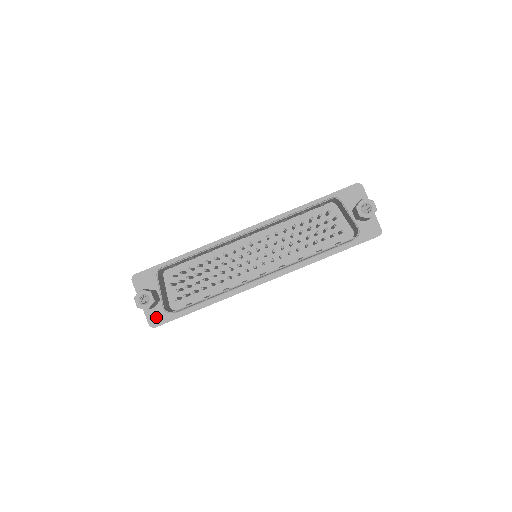
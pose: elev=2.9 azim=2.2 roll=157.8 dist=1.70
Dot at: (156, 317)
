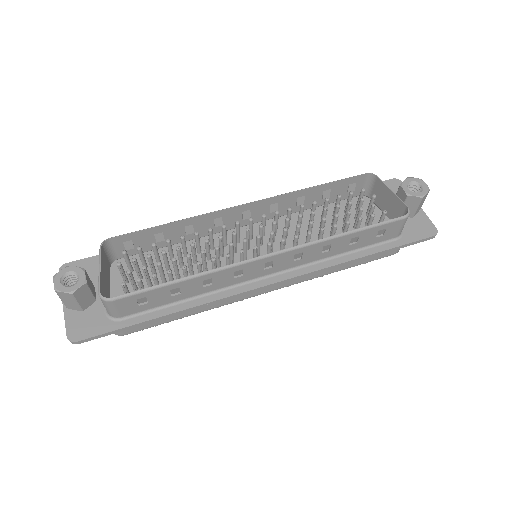
Dot at: (83, 325)
